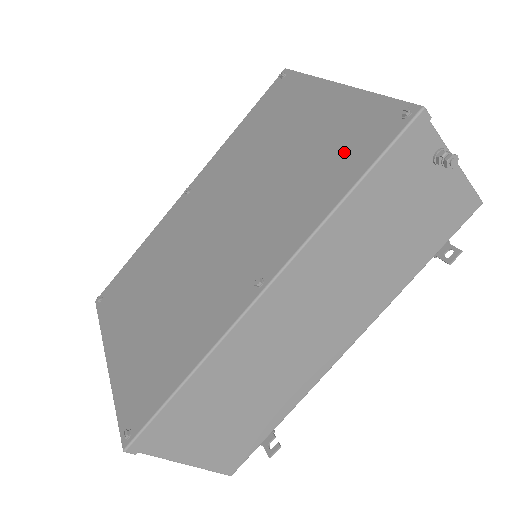
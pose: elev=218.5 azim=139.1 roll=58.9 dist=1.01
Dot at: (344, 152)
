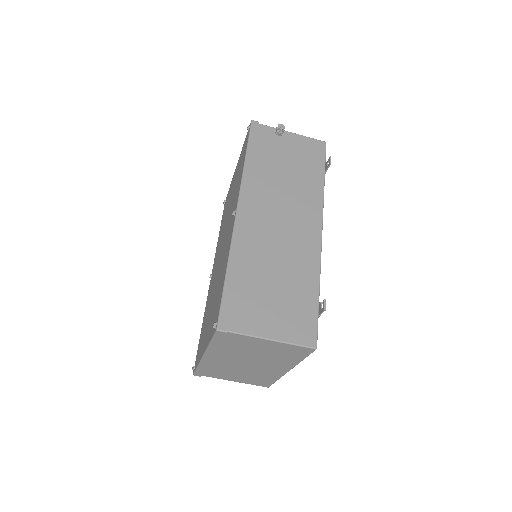
Dot at: occluded
